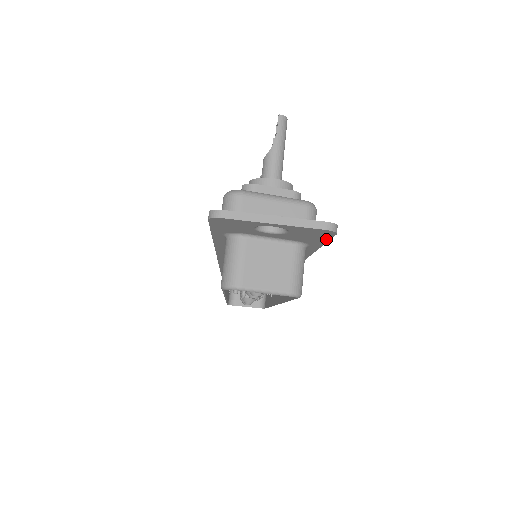
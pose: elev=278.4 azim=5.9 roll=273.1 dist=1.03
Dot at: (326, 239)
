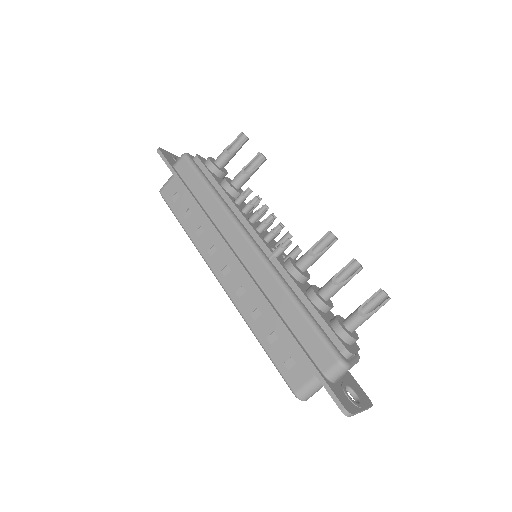
Dot at: occluded
